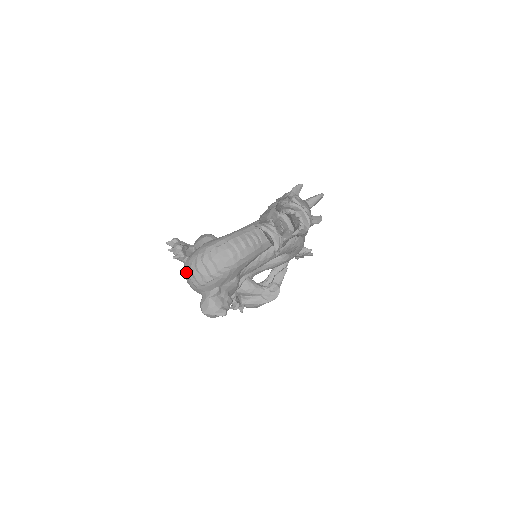
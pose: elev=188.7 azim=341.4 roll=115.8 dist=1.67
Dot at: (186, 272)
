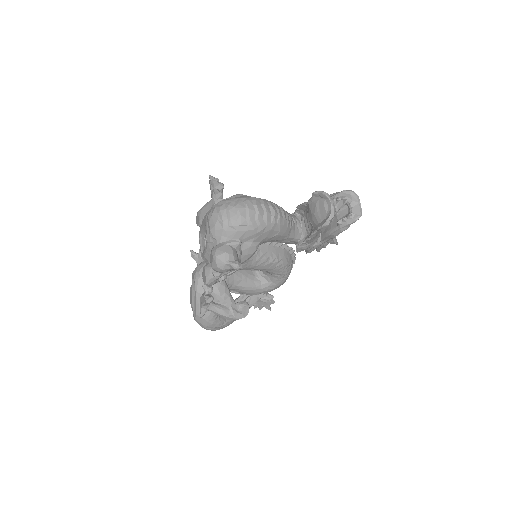
Dot at: (219, 209)
